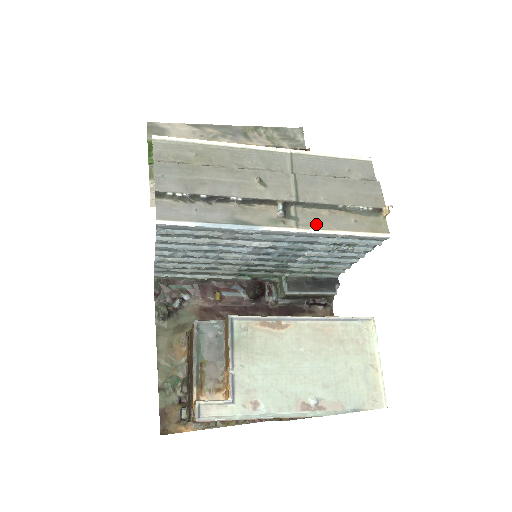
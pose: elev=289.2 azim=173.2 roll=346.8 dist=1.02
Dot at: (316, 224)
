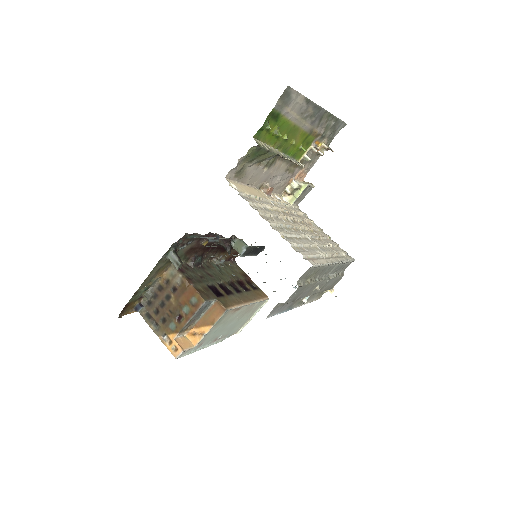
Dot at: (308, 300)
